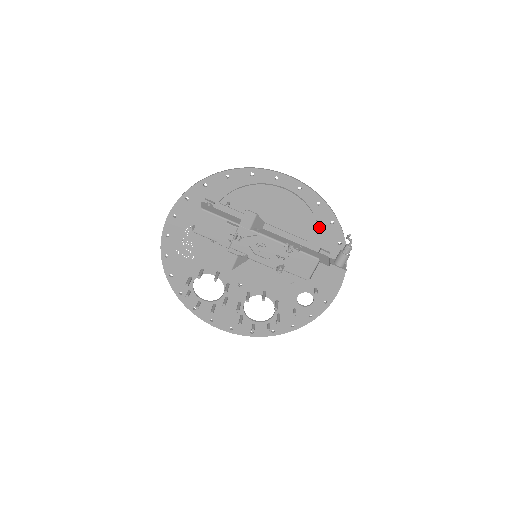
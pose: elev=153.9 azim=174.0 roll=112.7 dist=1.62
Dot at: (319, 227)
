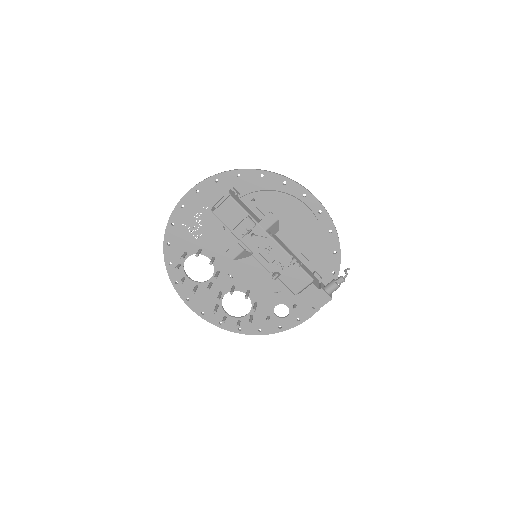
Dot at: (322, 252)
